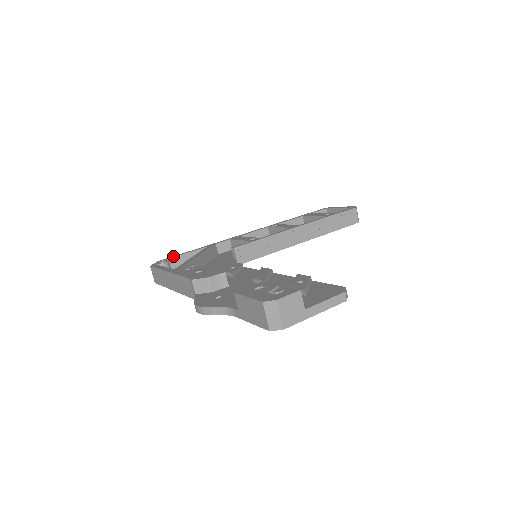
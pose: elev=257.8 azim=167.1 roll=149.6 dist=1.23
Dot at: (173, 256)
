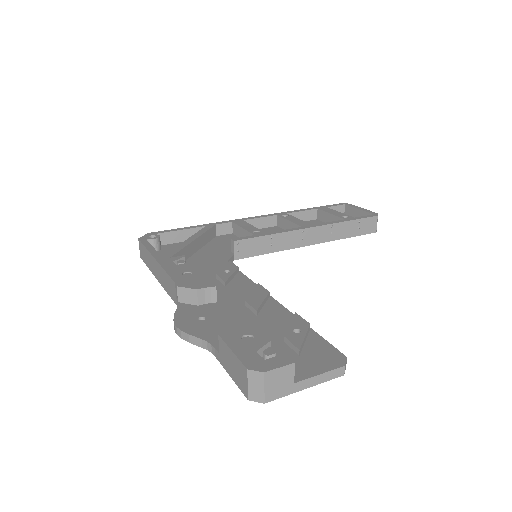
Dot at: (166, 230)
